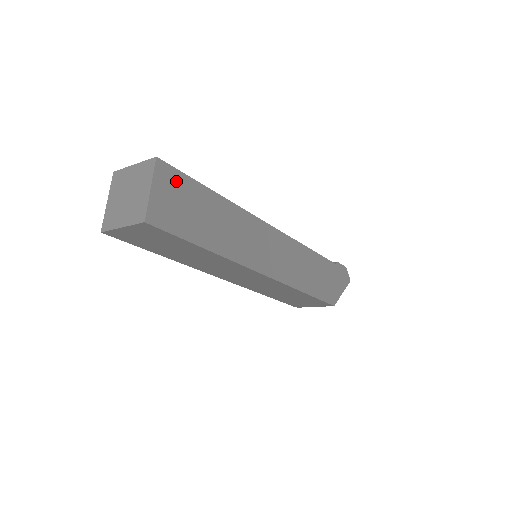
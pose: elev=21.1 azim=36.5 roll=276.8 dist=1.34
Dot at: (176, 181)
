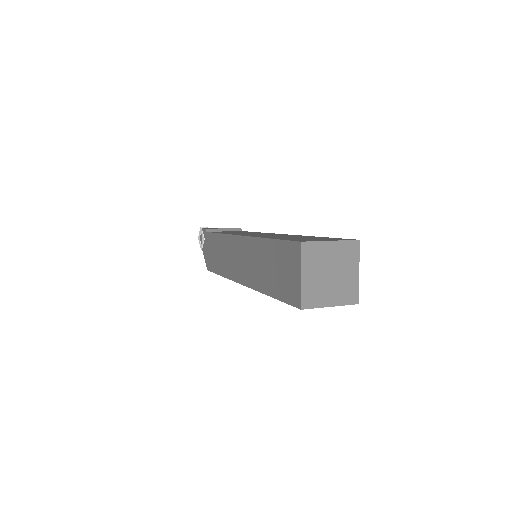
Dot at: occluded
